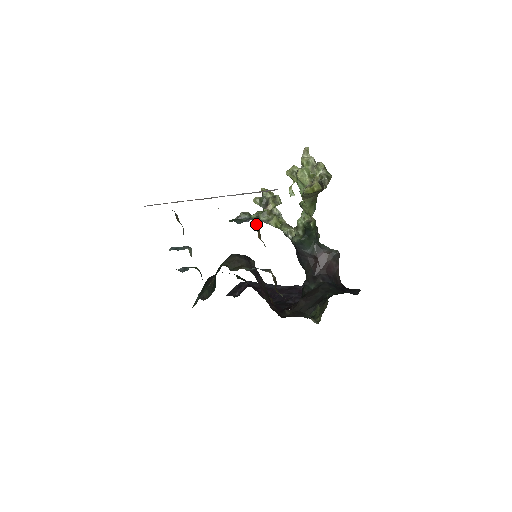
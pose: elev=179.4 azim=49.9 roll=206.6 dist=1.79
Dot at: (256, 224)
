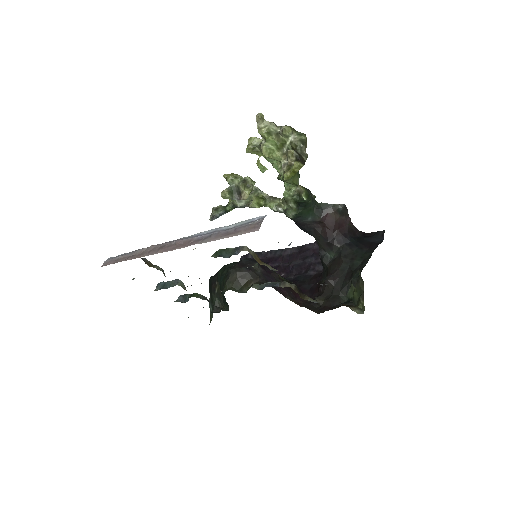
Dot at: occluded
